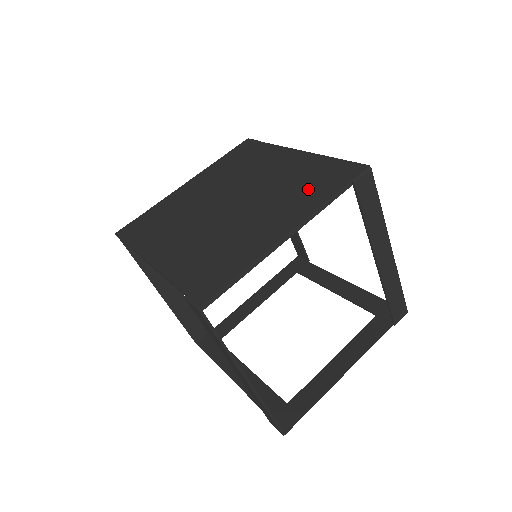
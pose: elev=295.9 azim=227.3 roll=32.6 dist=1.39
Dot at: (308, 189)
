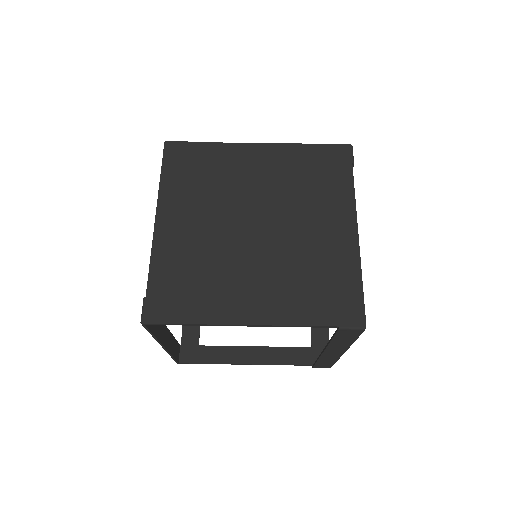
Dot at: (309, 292)
